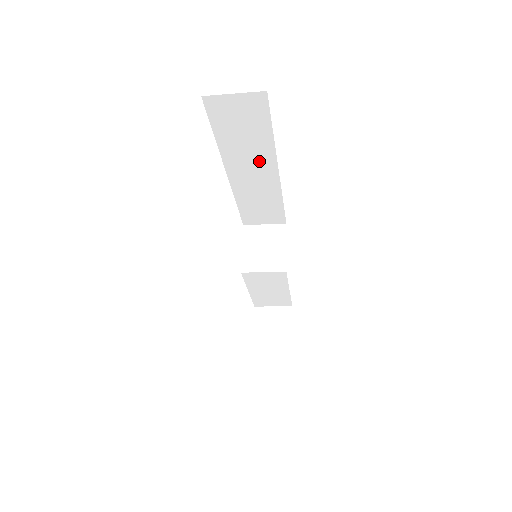
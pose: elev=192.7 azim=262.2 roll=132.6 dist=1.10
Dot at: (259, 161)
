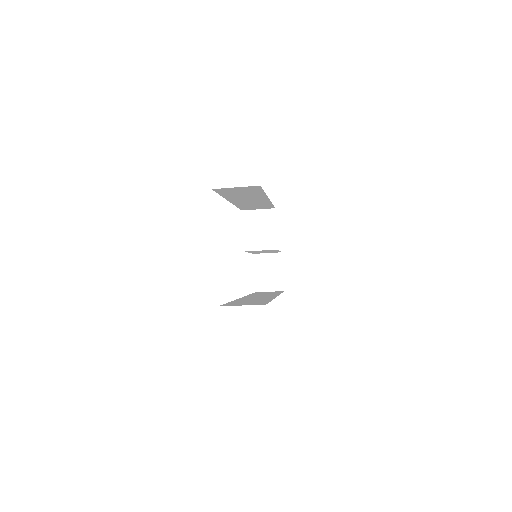
Dot at: (254, 198)
